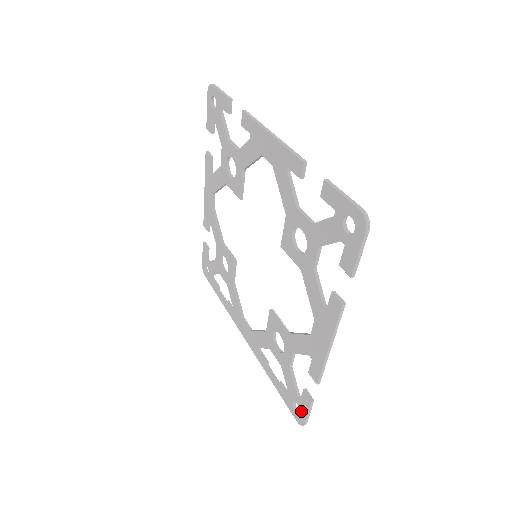
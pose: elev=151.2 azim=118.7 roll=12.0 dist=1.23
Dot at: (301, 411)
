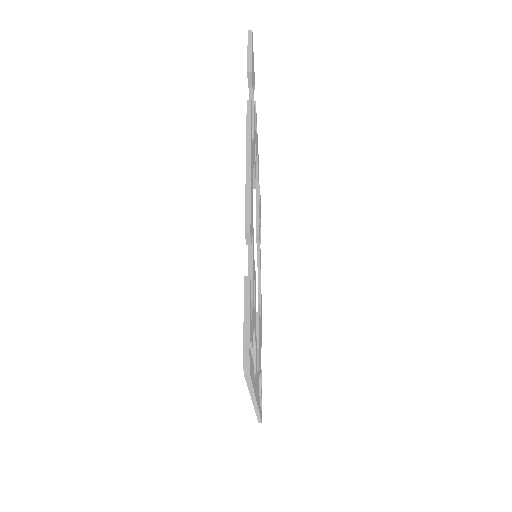
Dot at: occluded
